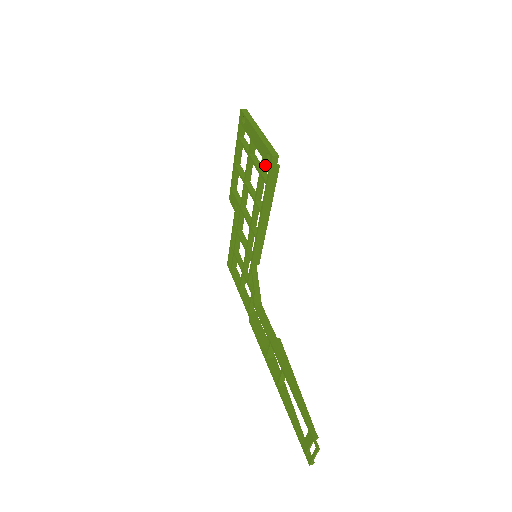
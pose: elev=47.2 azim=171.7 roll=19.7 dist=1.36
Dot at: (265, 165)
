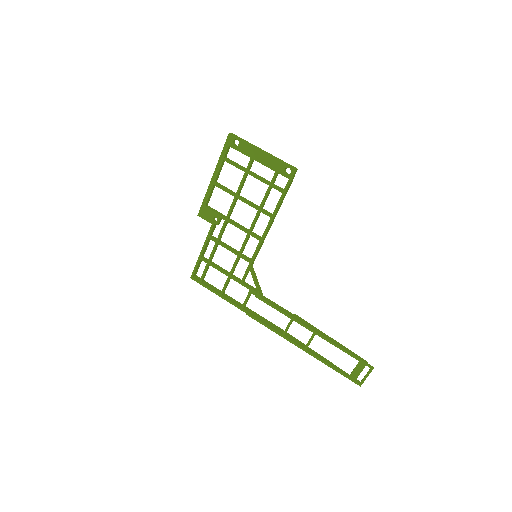
Dot at: occluded
